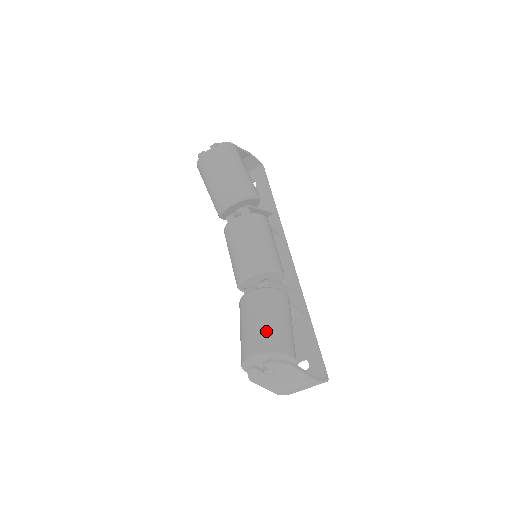
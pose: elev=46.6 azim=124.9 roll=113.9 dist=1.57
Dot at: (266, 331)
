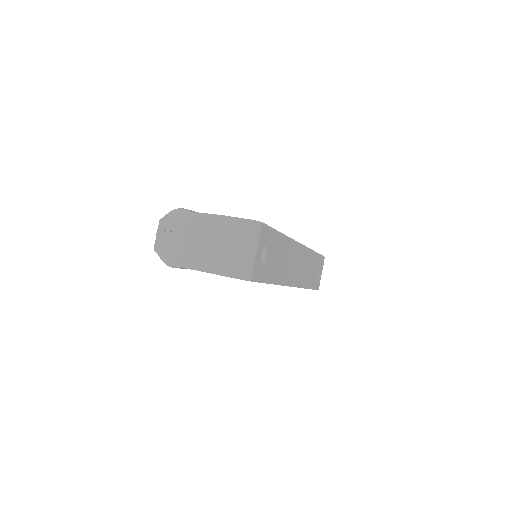
Dot at: occluded
